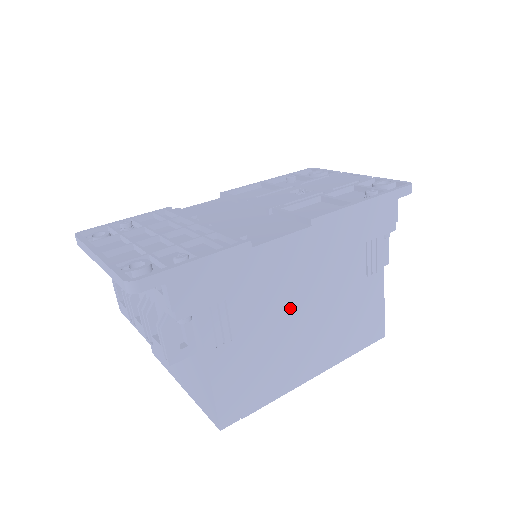
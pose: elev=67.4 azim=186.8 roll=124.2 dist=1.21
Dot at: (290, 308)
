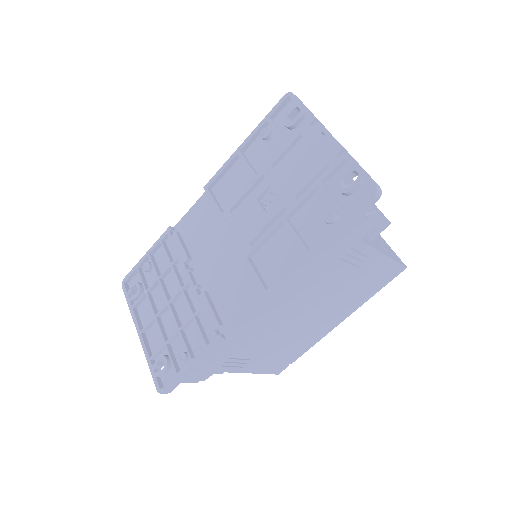
Dot at: (288, 326)
